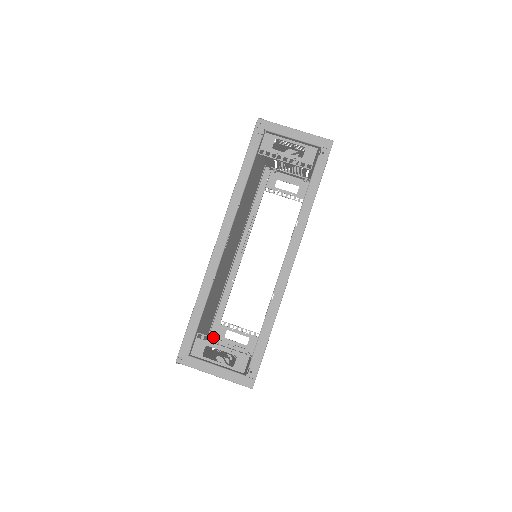
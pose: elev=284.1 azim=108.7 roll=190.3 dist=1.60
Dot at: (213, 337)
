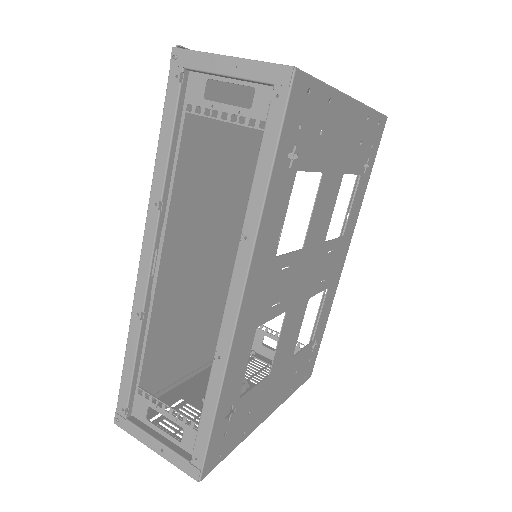
Dot at: occluded
